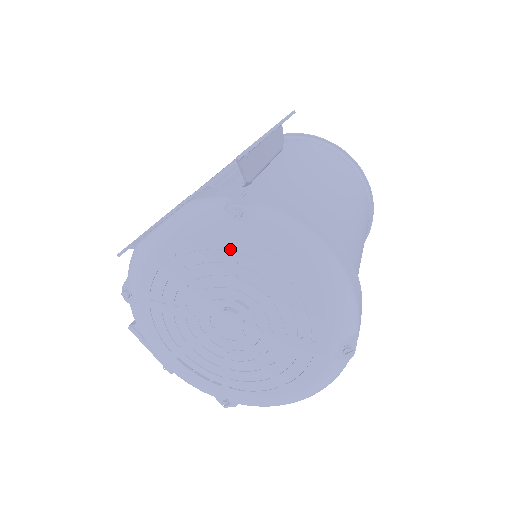
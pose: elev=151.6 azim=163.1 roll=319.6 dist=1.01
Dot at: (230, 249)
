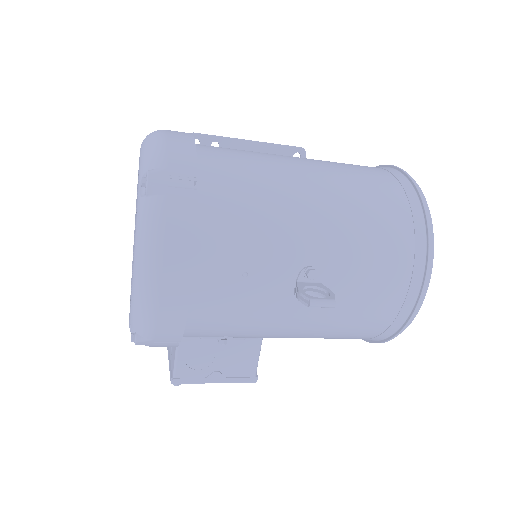
Dot at: occluded
